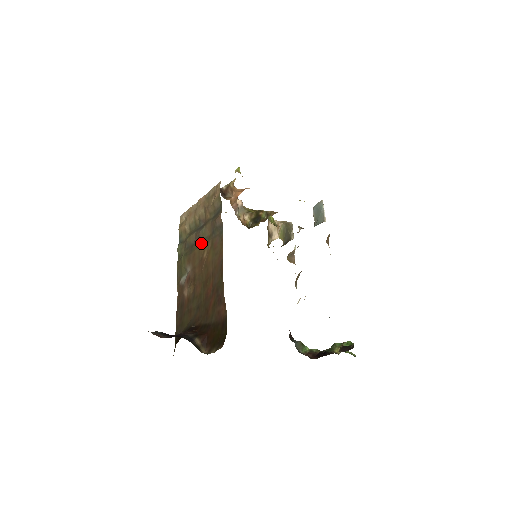
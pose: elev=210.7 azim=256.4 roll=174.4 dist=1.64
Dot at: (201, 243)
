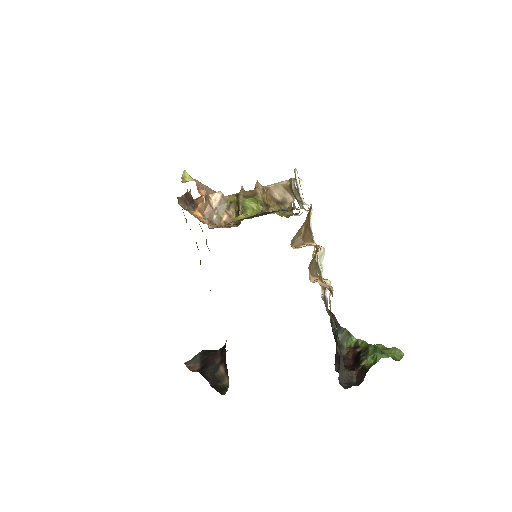
Dot at: occluded
